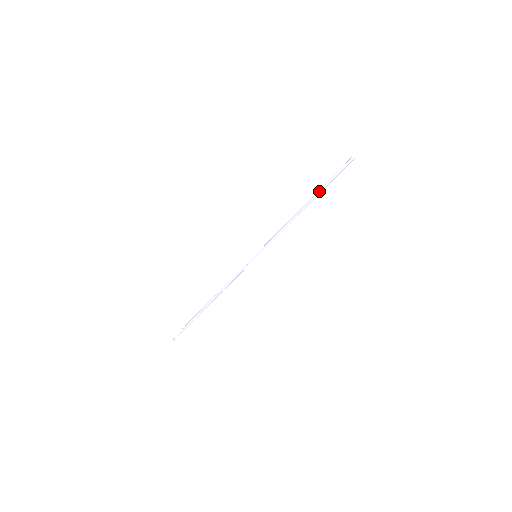
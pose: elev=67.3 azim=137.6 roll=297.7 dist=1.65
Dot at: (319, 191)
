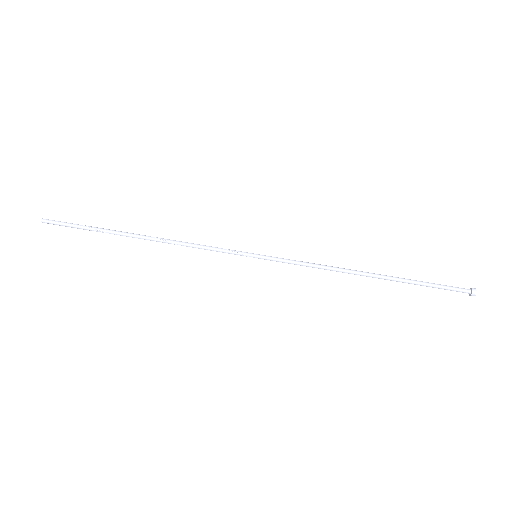
Dot at: (403, 278)
